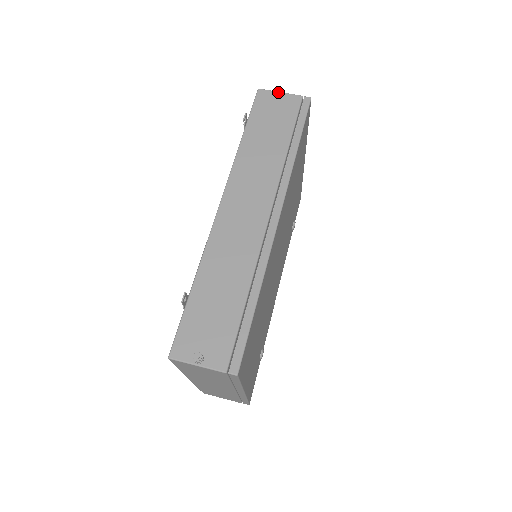
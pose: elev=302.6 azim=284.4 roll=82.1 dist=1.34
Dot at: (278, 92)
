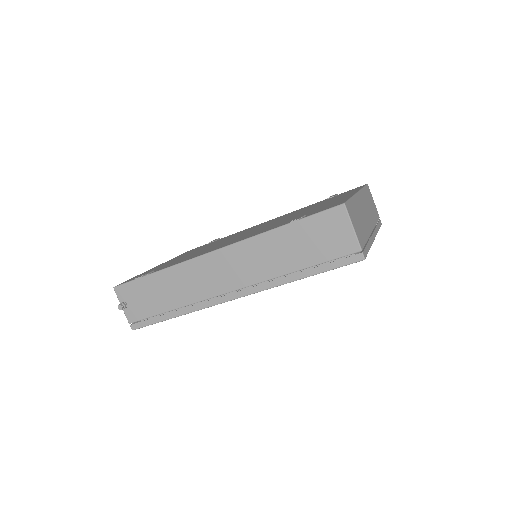
Dot at: (351, 225)
